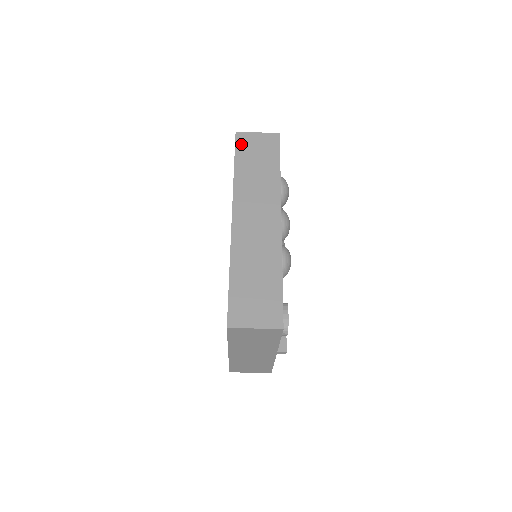
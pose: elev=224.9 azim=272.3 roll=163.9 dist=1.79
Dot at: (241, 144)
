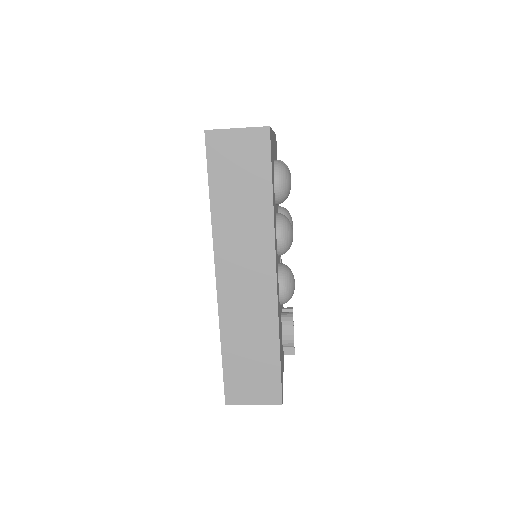
Dot at: (215, 155)
